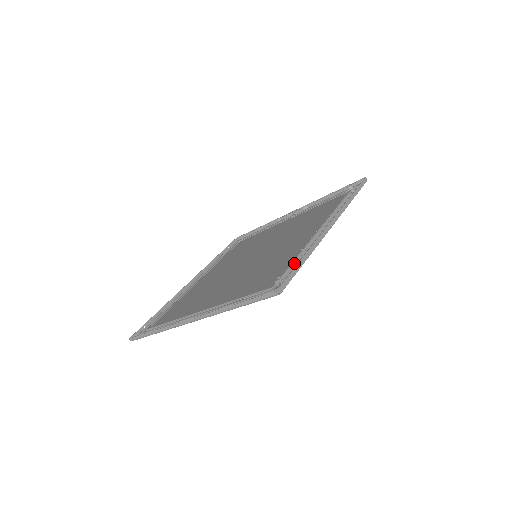
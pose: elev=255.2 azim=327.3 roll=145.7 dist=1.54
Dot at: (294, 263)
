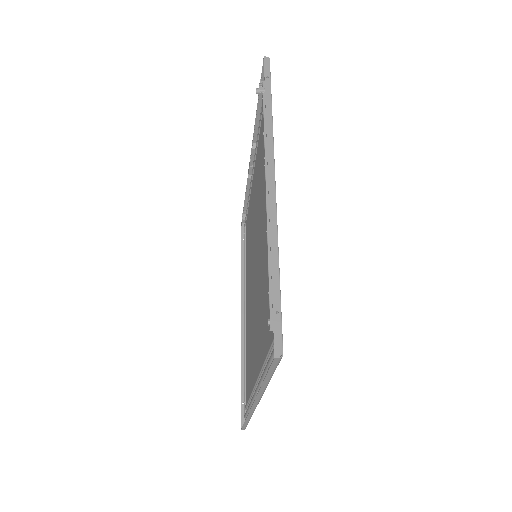
Dot at: (271, 280)
